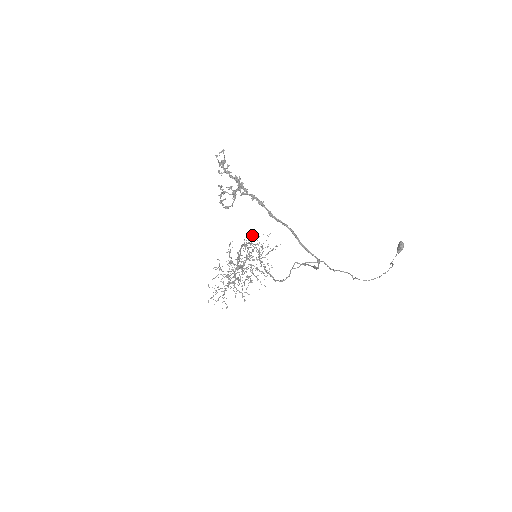
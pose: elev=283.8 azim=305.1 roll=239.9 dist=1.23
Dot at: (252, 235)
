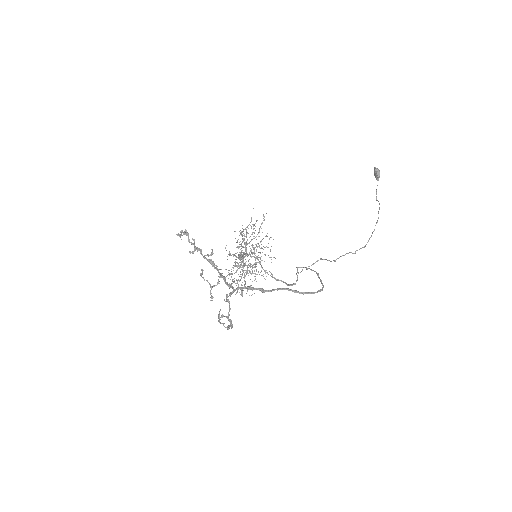
Dot at: occluded
